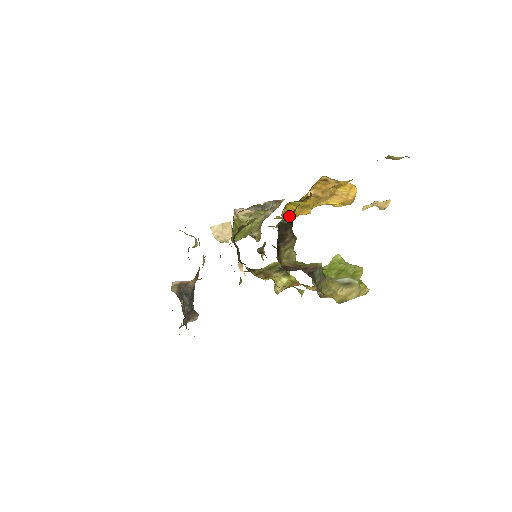
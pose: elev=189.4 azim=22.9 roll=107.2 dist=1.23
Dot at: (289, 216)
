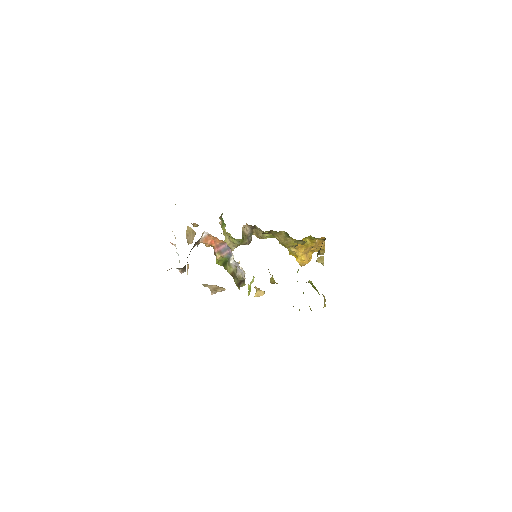
Dot at: occluded
